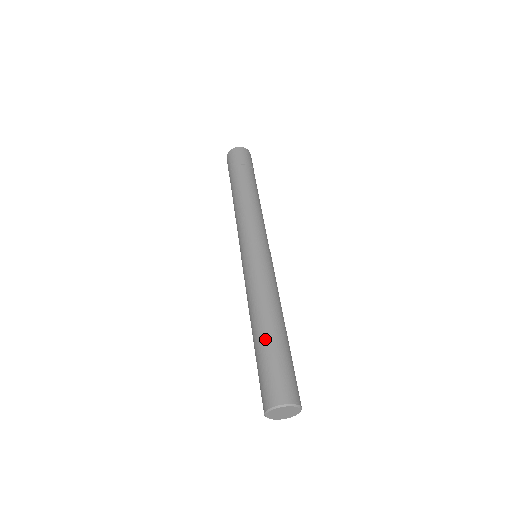
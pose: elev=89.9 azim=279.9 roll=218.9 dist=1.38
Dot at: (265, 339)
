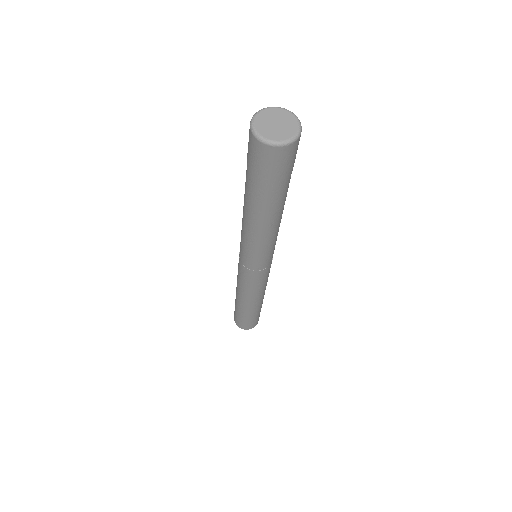
Dot at: (245, 312)
